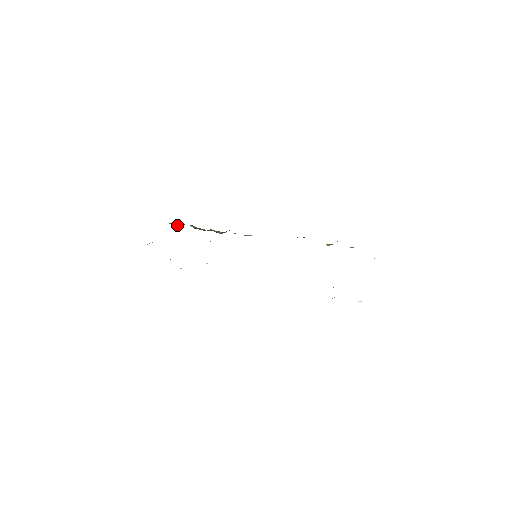
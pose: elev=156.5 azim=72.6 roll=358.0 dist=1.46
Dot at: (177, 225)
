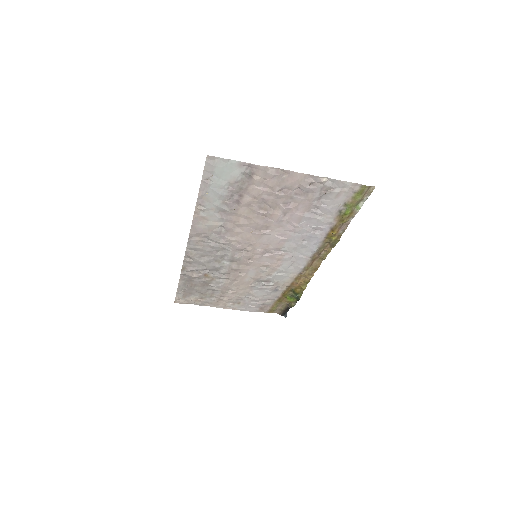
Dot at: (286, 315)
